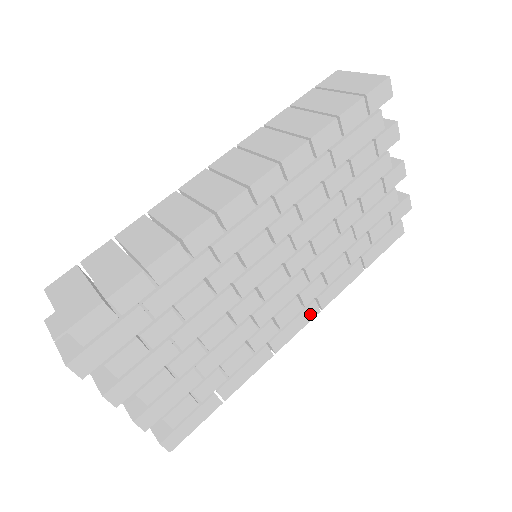
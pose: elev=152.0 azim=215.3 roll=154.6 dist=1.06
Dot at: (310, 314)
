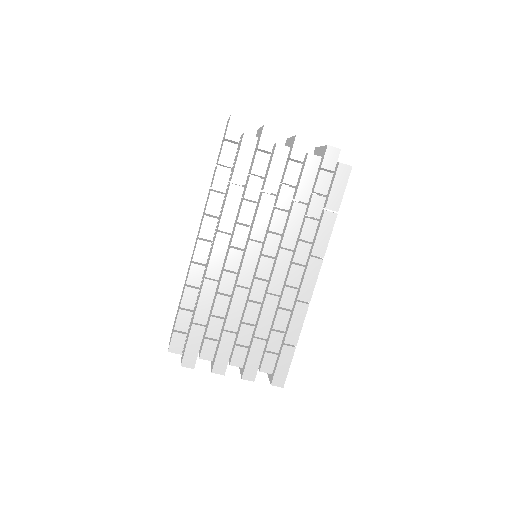
Dot at: (315, 266)
